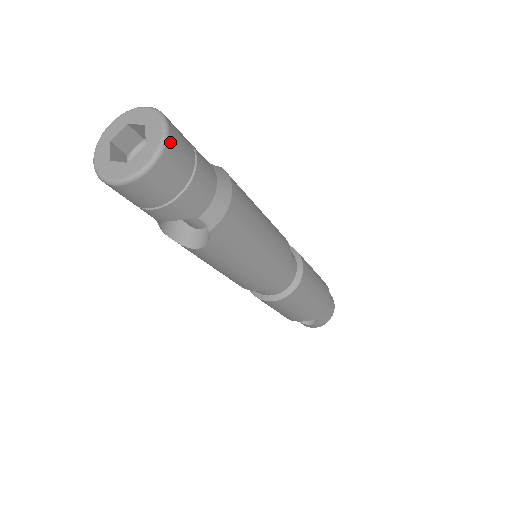
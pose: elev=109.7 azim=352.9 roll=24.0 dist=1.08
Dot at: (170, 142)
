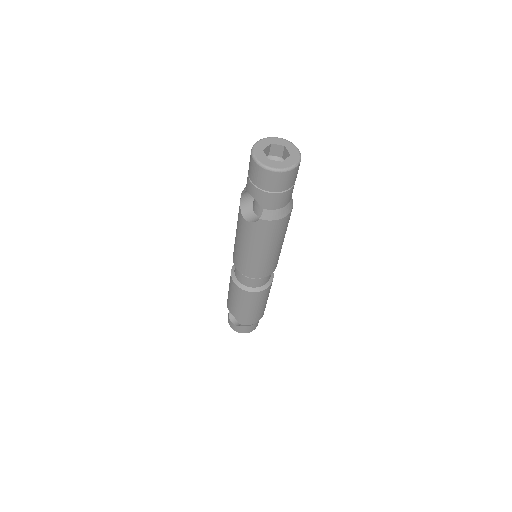
Dot at: (291, 172)
